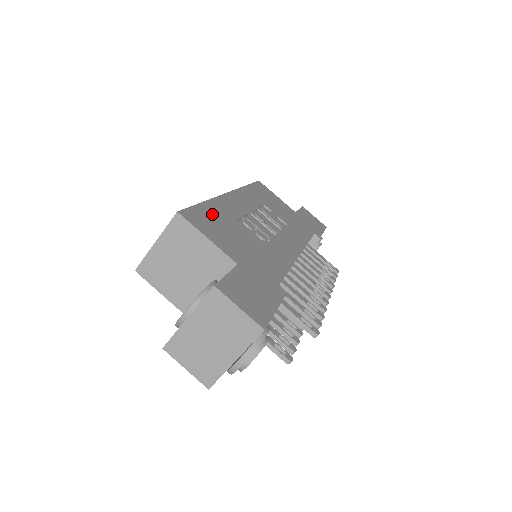
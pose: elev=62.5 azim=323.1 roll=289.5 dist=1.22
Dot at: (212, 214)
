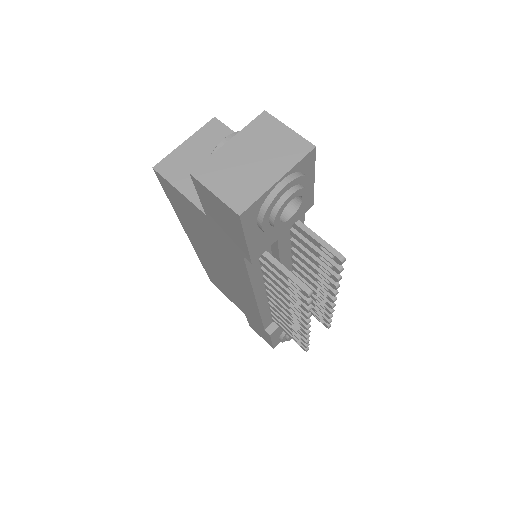
Dot at: occluded
